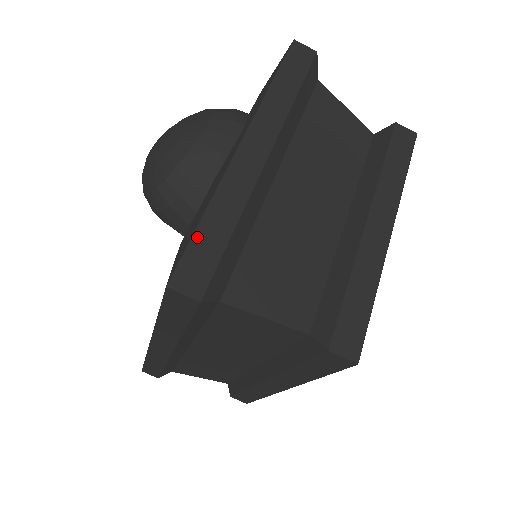
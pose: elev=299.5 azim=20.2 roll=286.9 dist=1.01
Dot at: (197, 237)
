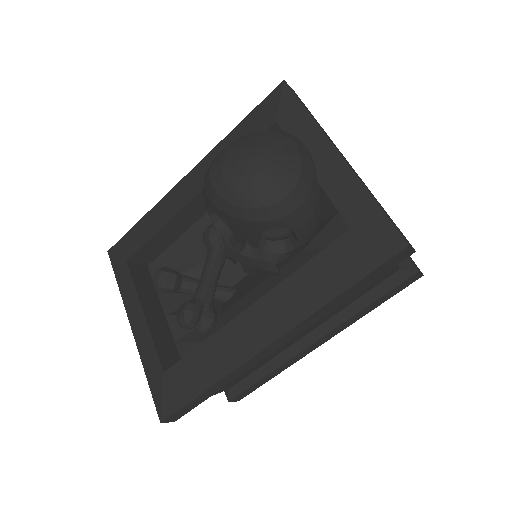
Dot at: (386, 214)
